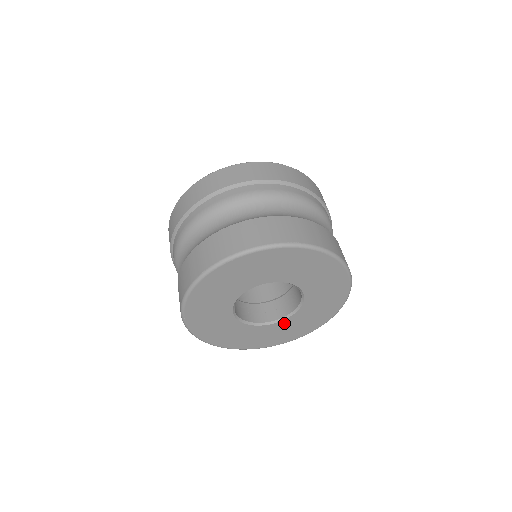
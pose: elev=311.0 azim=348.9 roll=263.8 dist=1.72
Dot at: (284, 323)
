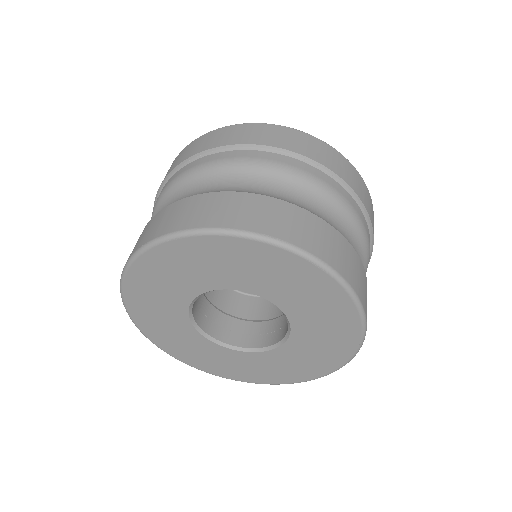
Dot at: (263, 356)
